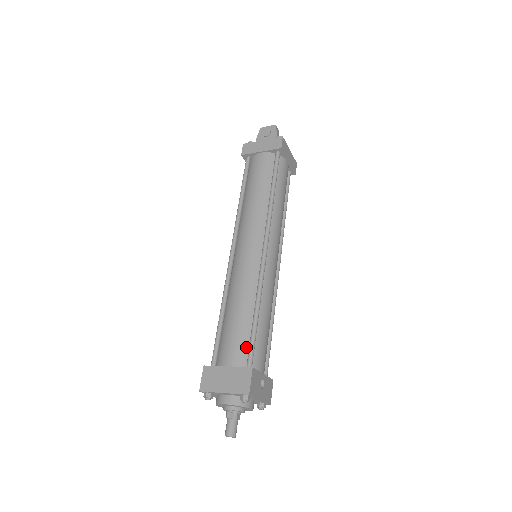
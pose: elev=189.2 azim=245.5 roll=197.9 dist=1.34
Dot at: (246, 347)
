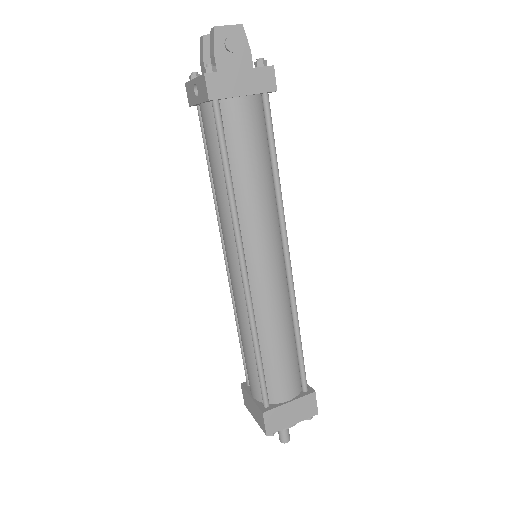
Dot at: (297, 373)
